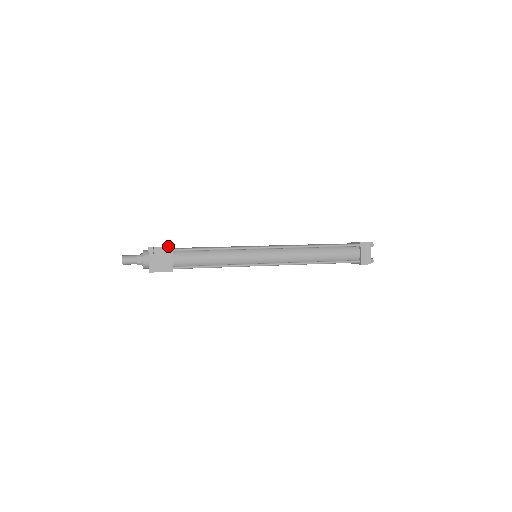
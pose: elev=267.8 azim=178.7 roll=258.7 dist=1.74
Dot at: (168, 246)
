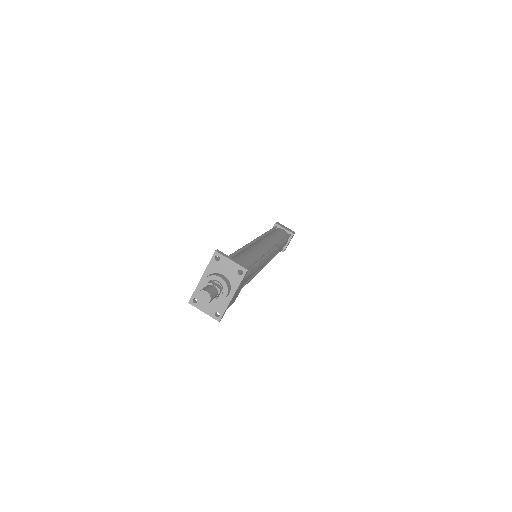
Dot at: occluded
